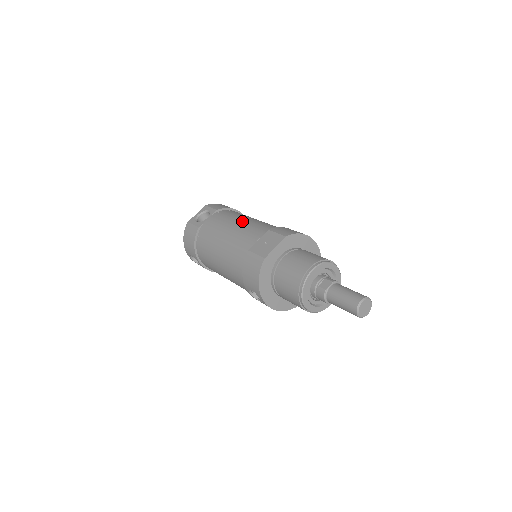
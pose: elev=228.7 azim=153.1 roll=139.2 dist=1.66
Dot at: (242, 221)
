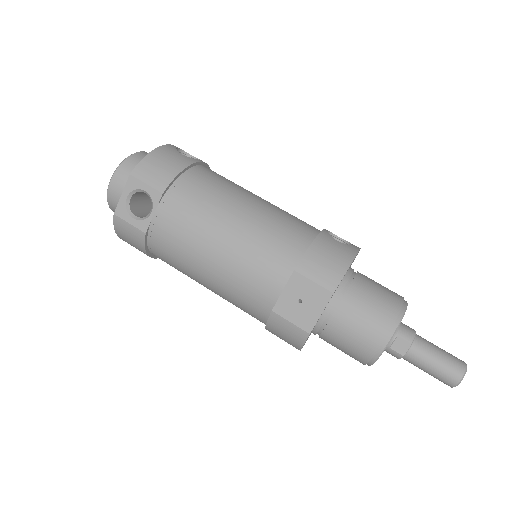
Dot at: (229, 232)
